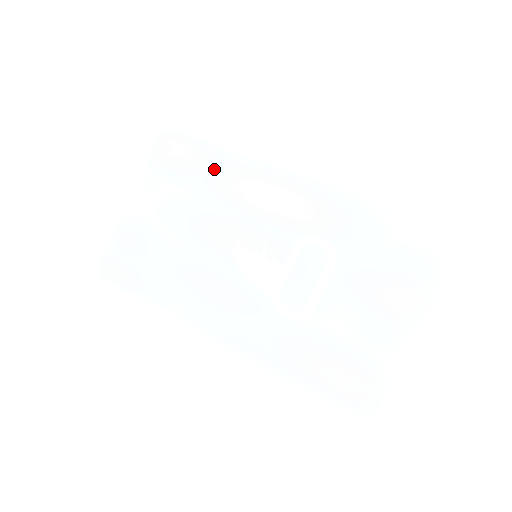
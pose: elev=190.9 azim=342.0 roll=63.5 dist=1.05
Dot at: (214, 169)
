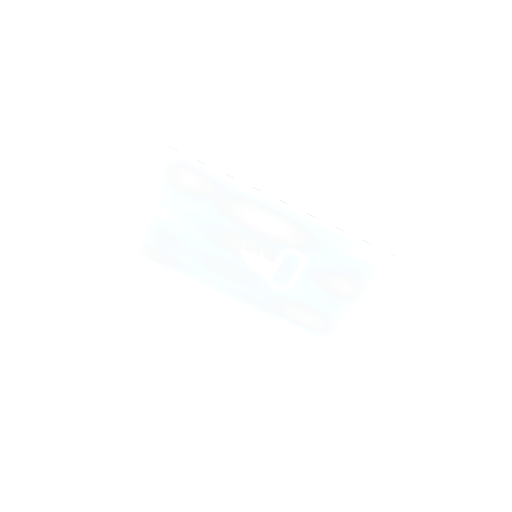
Dot at: (221, 198)
